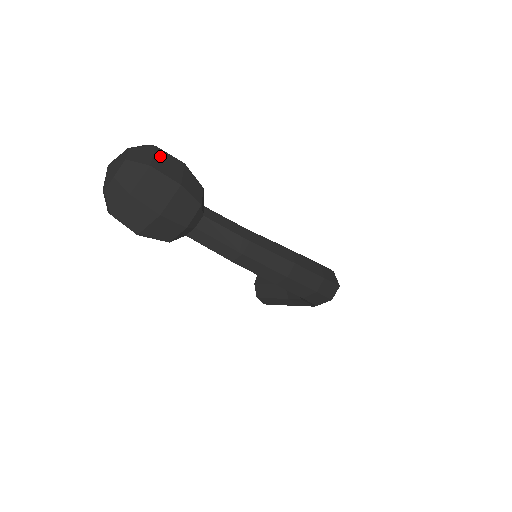
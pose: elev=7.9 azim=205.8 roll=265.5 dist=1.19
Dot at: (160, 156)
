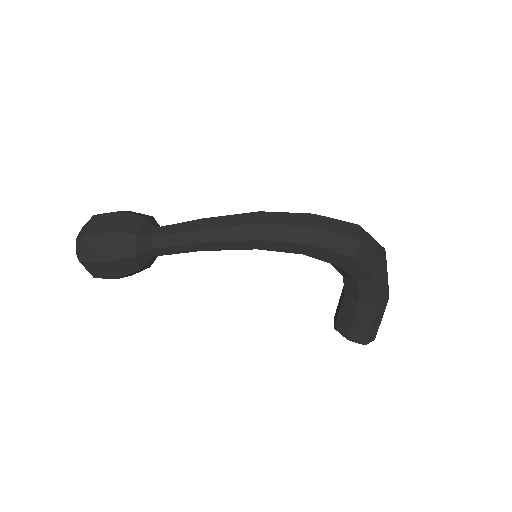
Dot at: occluded
